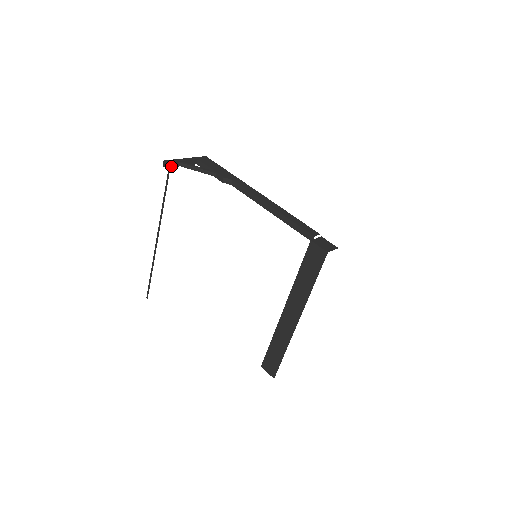
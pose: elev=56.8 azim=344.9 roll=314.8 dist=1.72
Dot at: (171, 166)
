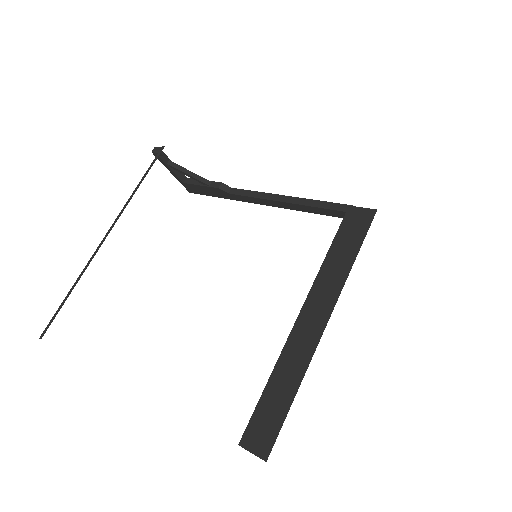
Dot at: occluded
